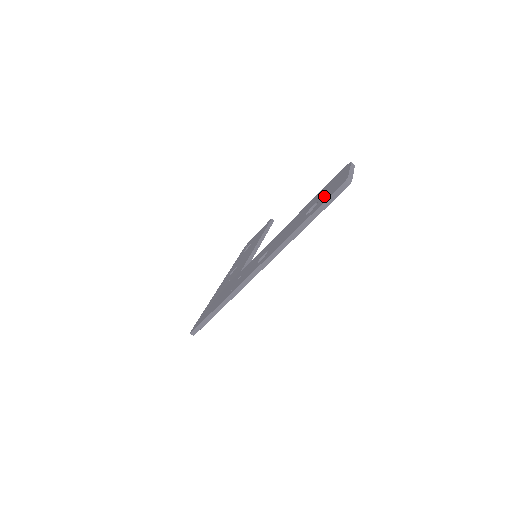
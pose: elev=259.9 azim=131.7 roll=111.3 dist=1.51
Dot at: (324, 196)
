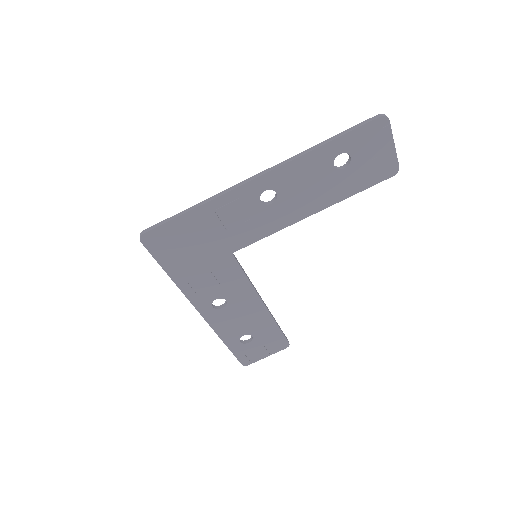
Dot at: (358, 148)
